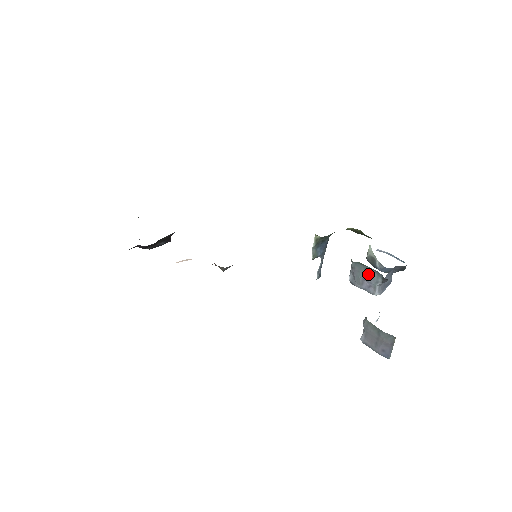
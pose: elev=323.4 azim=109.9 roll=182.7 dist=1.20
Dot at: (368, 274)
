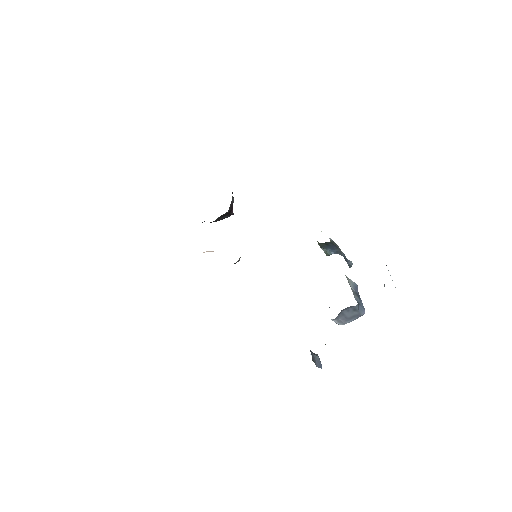
Dot at: occluded
